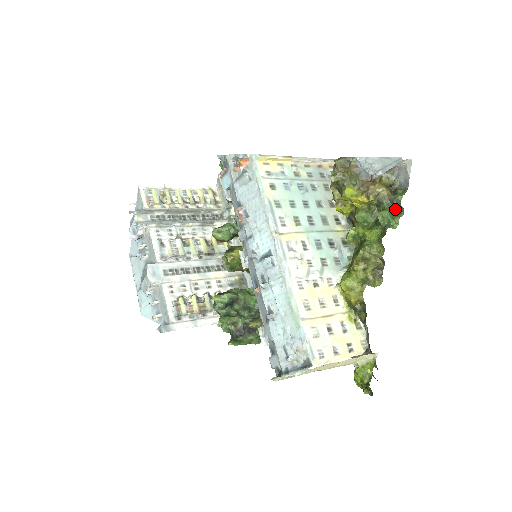
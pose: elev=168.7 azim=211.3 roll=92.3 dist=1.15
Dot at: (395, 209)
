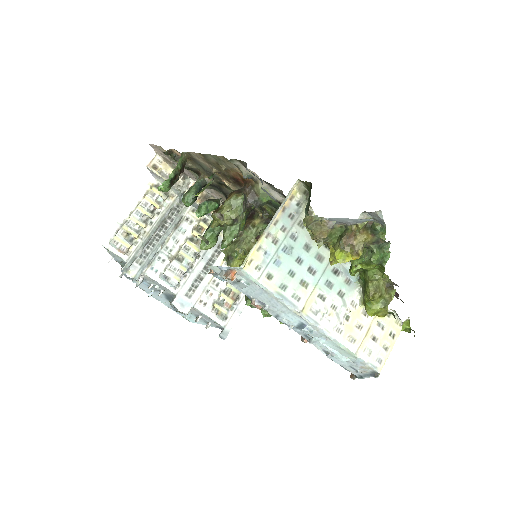
Dot at: (382, 243)
